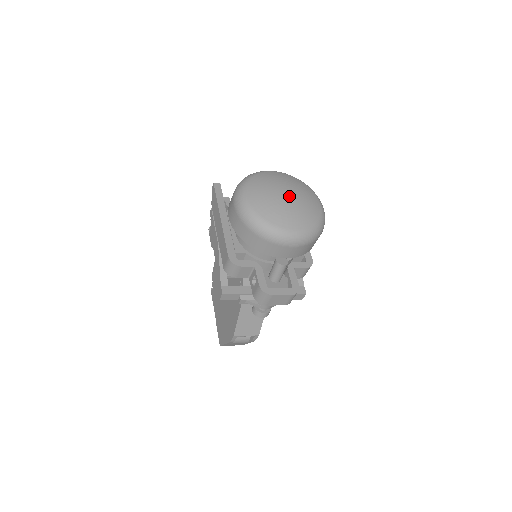
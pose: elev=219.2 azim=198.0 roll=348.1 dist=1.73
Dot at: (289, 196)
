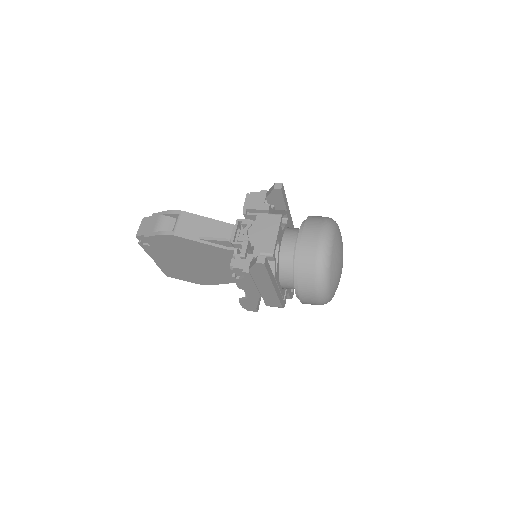
Dot at: occluded
